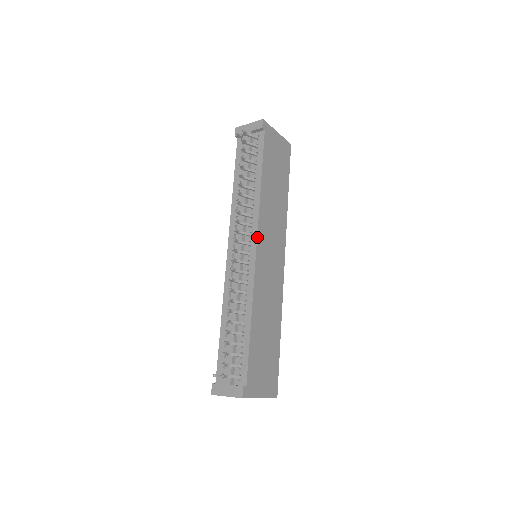
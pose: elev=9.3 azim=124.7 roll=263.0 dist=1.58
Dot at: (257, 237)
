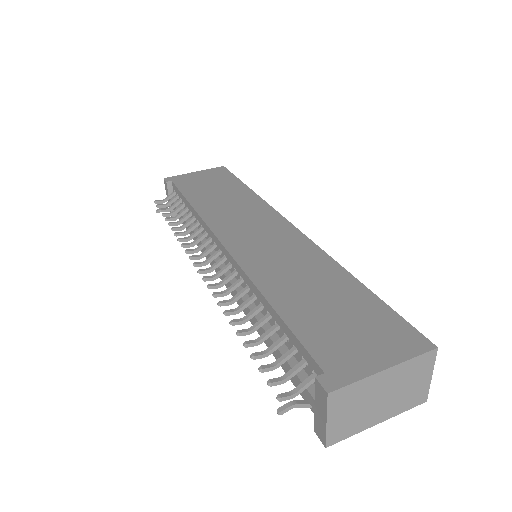
Dot at: (216, 237)
